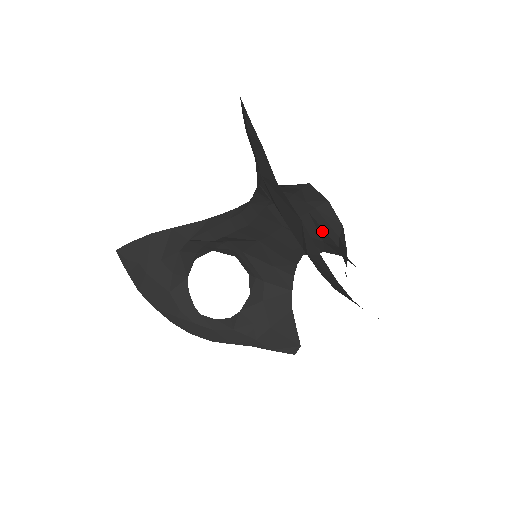
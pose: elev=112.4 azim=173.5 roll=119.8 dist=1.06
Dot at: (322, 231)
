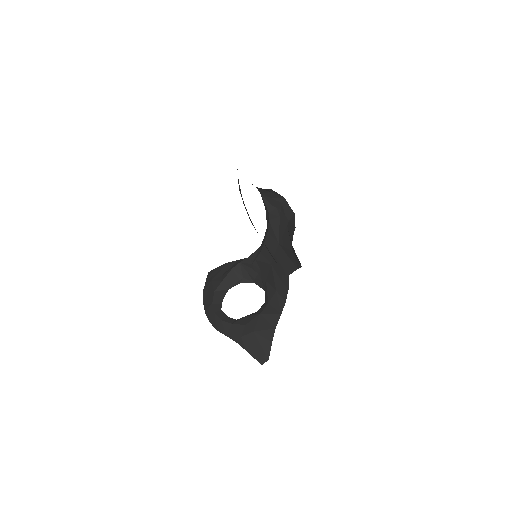
Dot at: occluded
